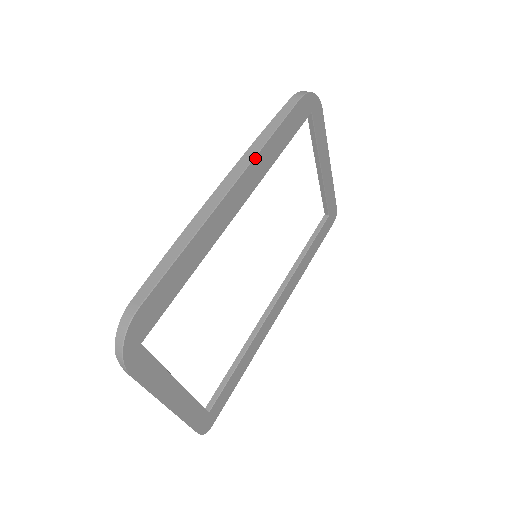
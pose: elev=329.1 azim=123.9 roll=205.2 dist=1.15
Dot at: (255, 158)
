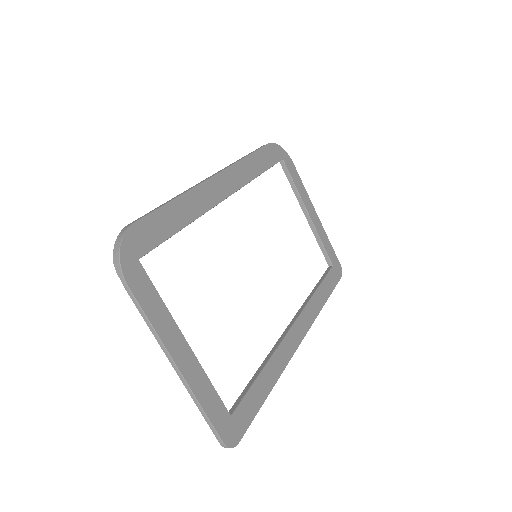
Dot at: (235, 164)
